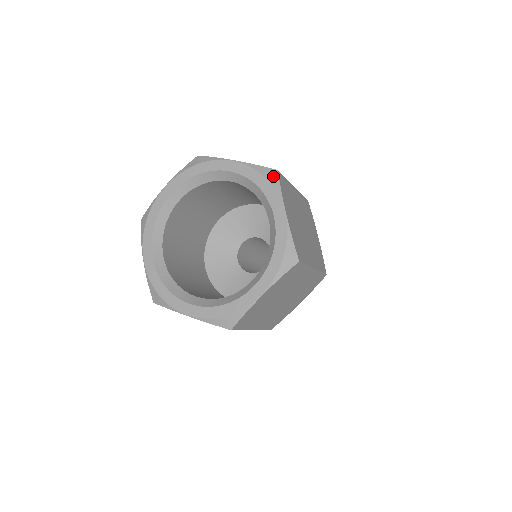
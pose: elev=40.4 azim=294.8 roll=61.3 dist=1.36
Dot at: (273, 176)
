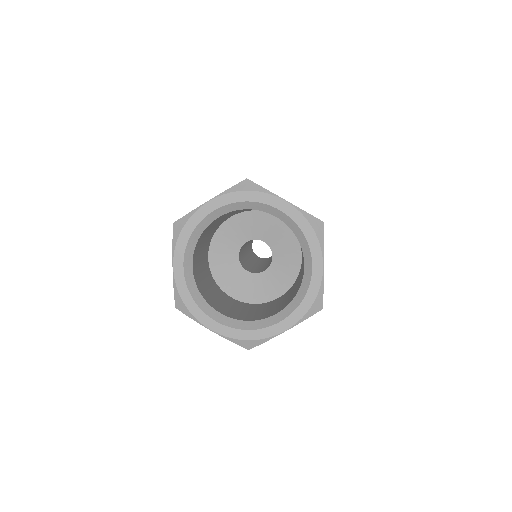
Dot at: (319, 228)
